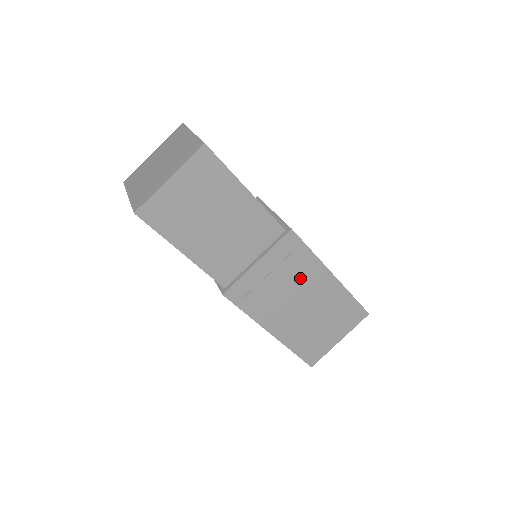
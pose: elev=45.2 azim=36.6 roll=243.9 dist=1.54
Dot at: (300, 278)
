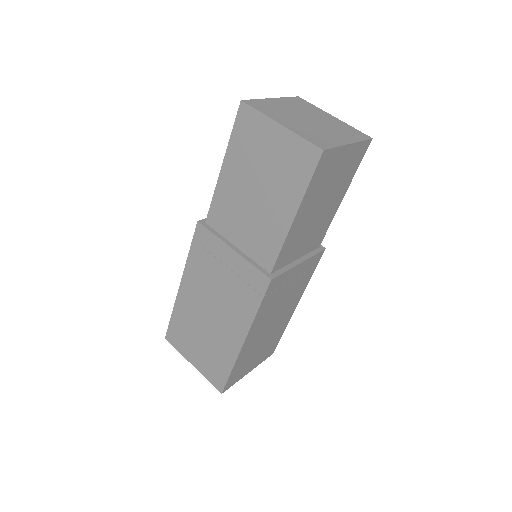
Dot at: (292, 296)
